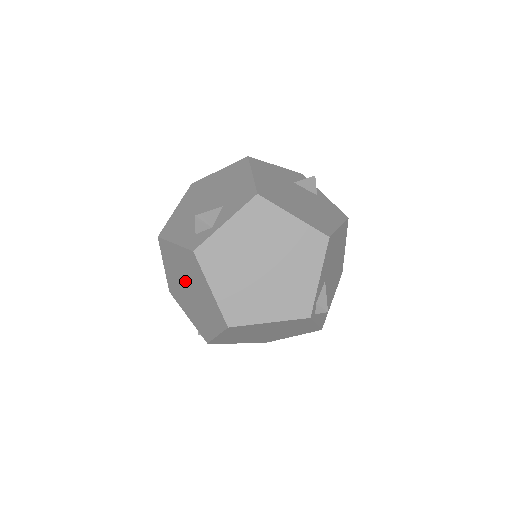
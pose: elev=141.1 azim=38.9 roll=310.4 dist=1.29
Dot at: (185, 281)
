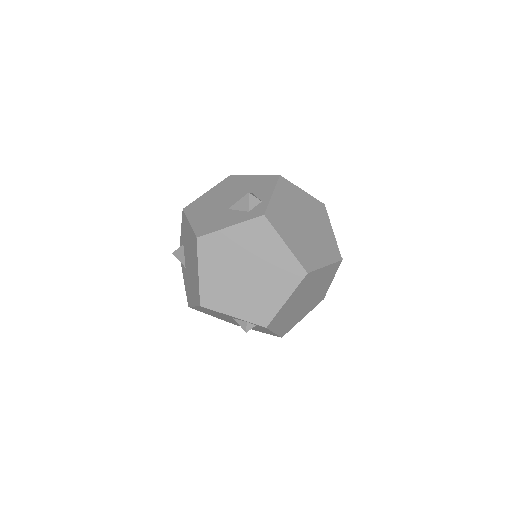
Dot at: (240, 265)
